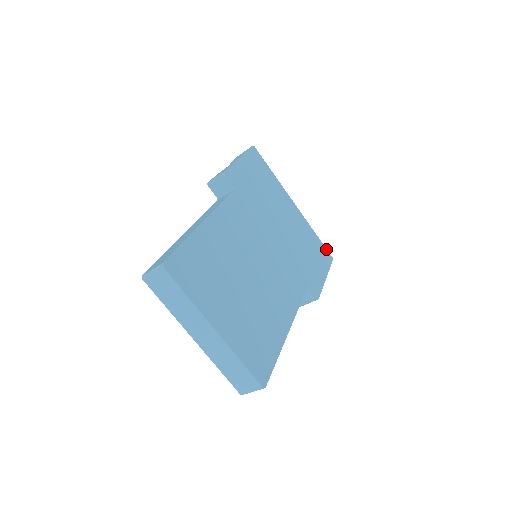
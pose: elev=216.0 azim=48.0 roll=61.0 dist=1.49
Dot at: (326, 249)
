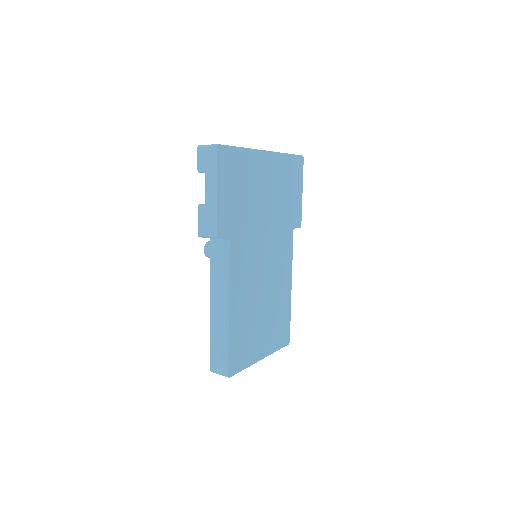
Dot at: (297, 156)
